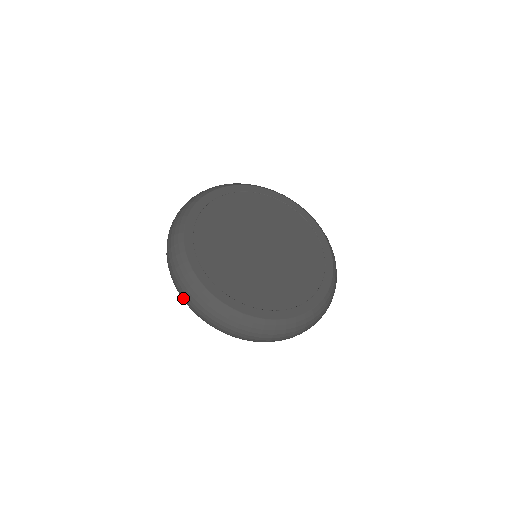
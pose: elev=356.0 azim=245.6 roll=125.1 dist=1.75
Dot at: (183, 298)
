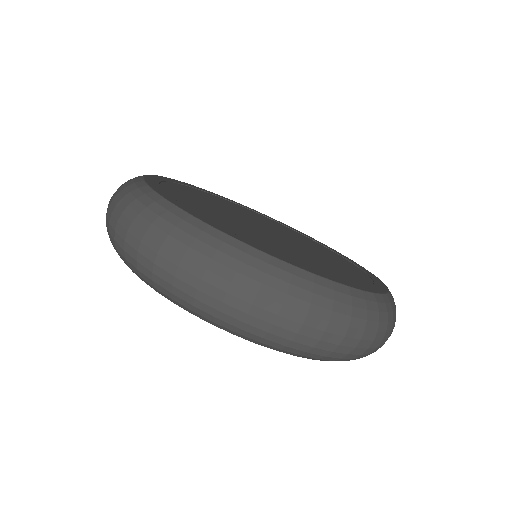
Dot at: (116, 230)
